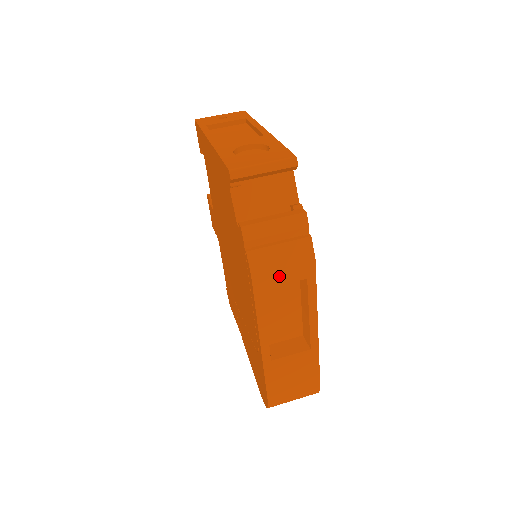
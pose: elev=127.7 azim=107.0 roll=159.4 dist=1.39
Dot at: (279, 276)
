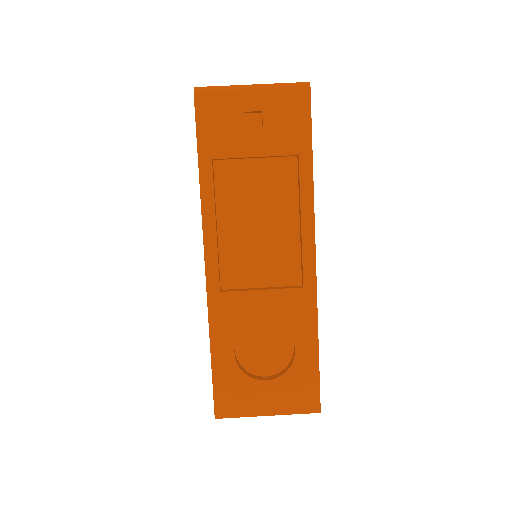
Dot at: occluded
